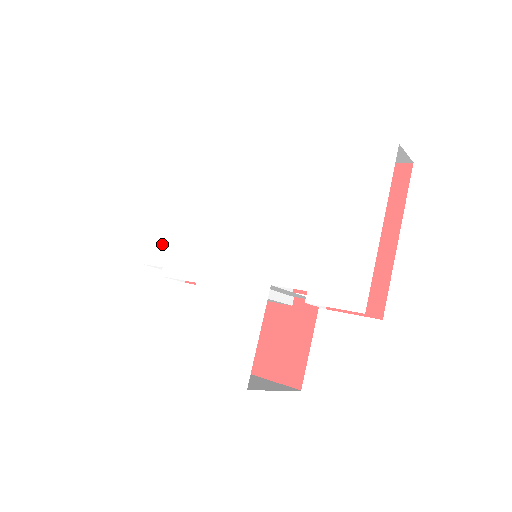
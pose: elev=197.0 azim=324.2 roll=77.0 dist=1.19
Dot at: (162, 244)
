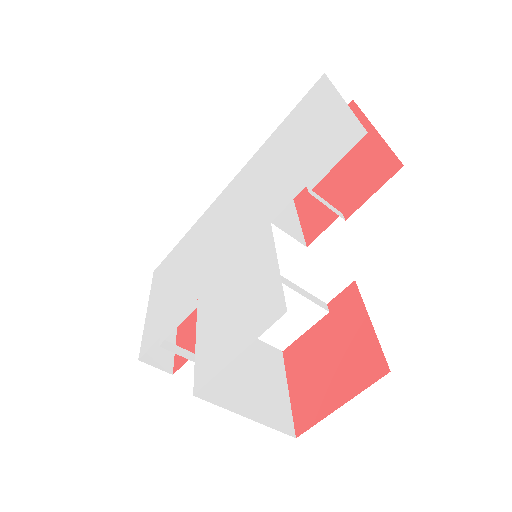
Dot at: (156, 323)
